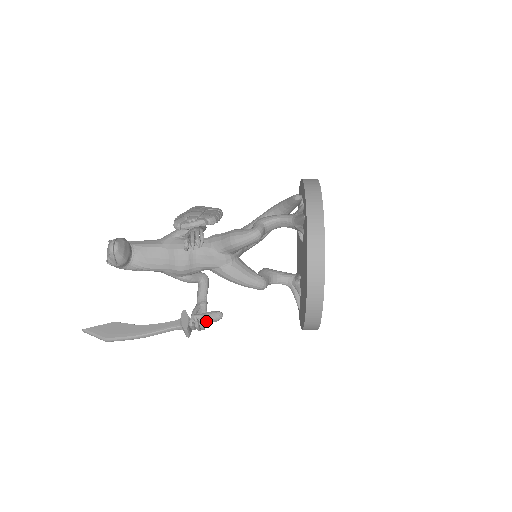
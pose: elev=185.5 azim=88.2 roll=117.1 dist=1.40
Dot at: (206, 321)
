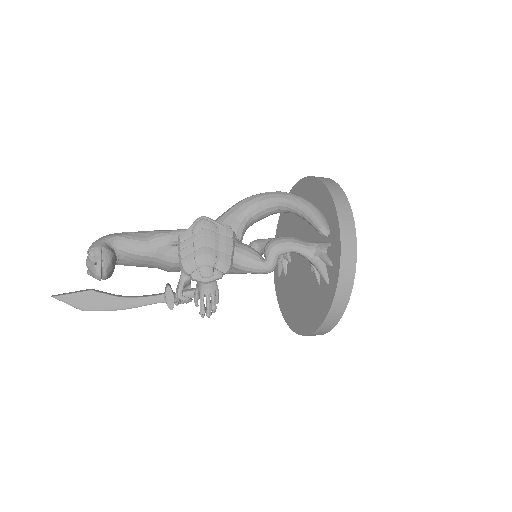
Dot at: (191, 298)
